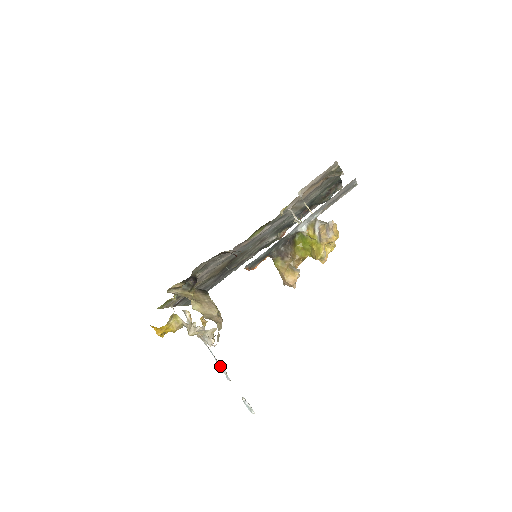
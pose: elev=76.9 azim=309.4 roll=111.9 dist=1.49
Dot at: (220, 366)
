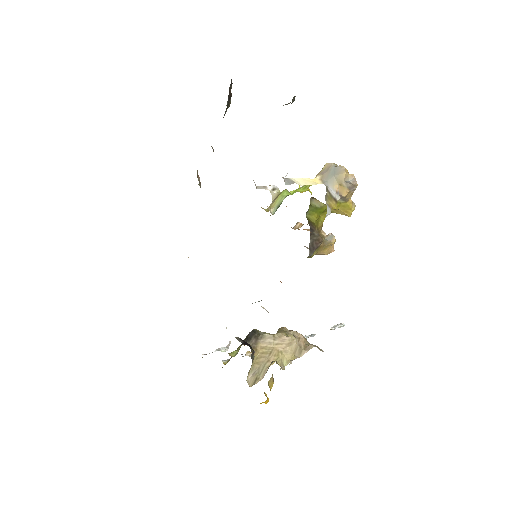
Dot at: occluded
